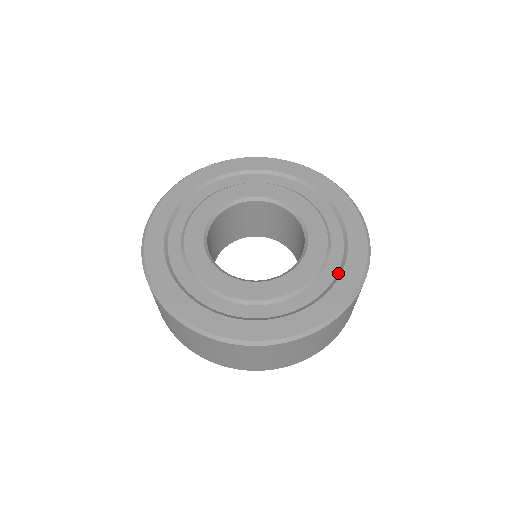
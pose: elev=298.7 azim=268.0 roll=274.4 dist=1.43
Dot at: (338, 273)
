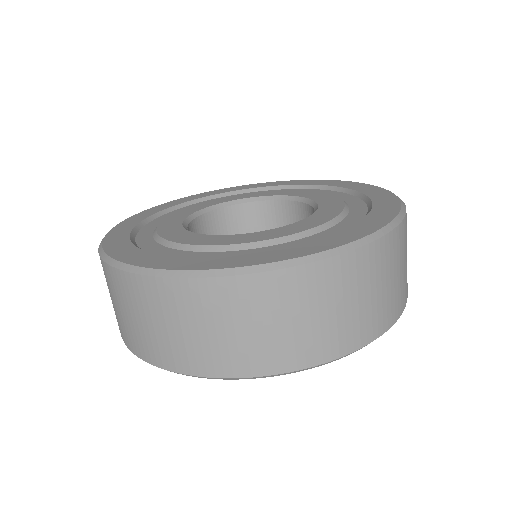
Dot at: (368, 210)
